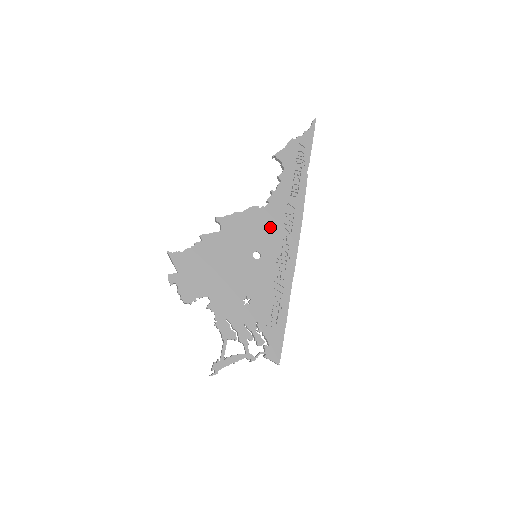
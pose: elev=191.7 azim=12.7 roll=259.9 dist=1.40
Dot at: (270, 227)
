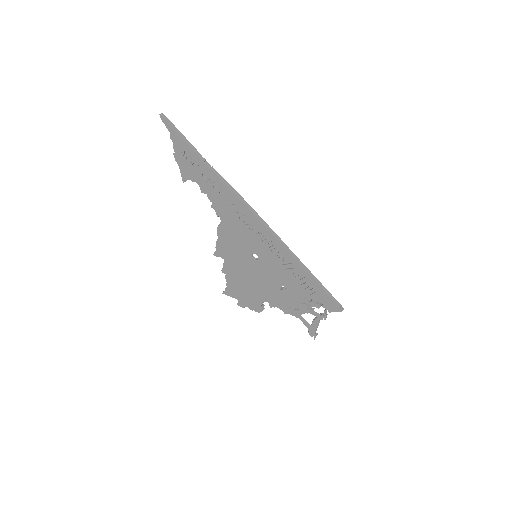
Dot at: (239, 232)
